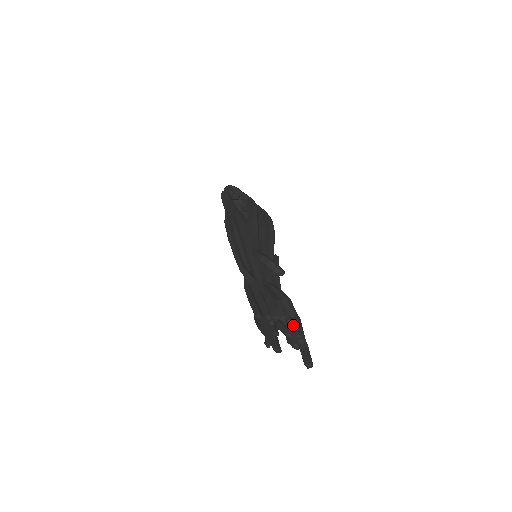
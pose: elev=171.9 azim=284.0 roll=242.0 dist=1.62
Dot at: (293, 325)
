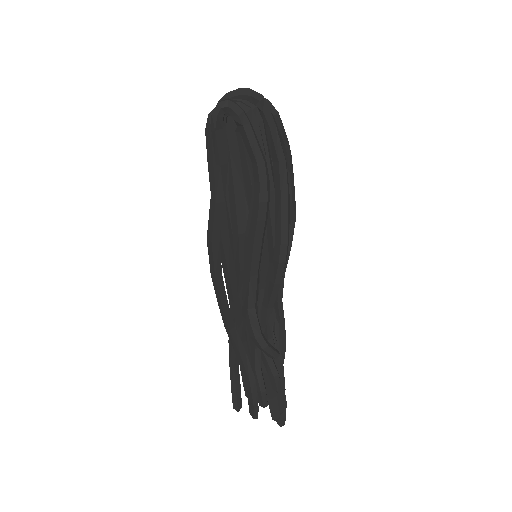
Dot at: (273, 407)
